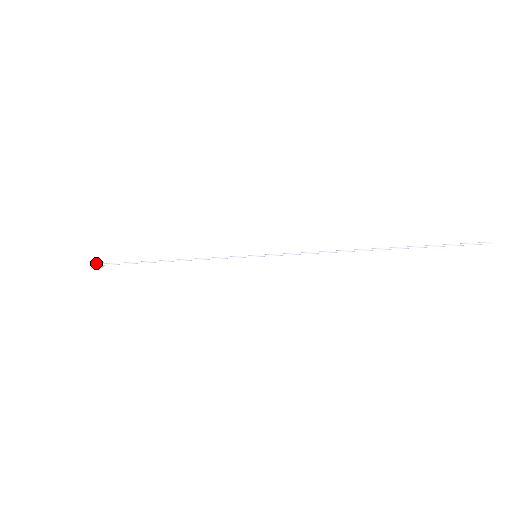
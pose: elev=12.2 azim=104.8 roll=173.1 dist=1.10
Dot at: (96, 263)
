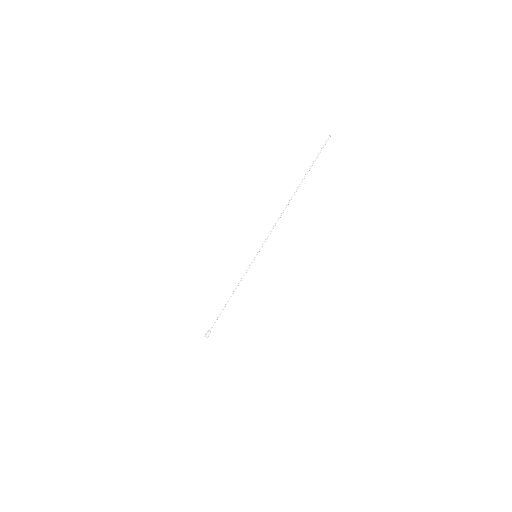
Dot at: (207, 333)
